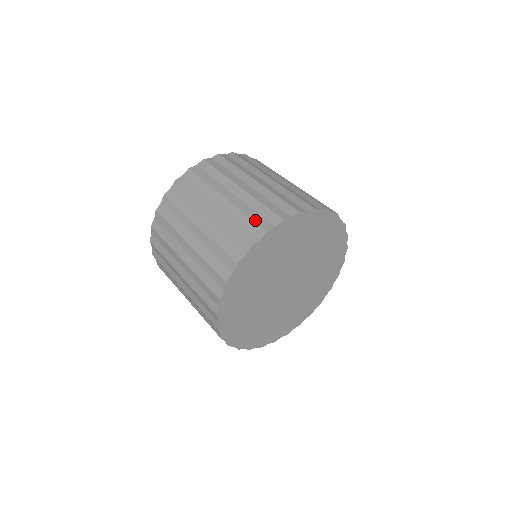
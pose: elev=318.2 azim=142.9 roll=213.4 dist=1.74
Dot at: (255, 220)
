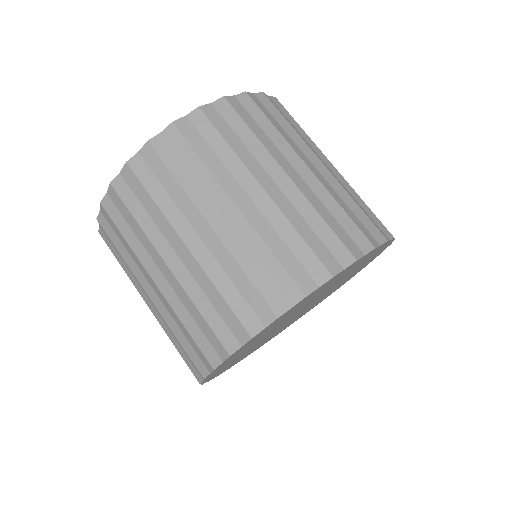
Dot at: (356, 223)
